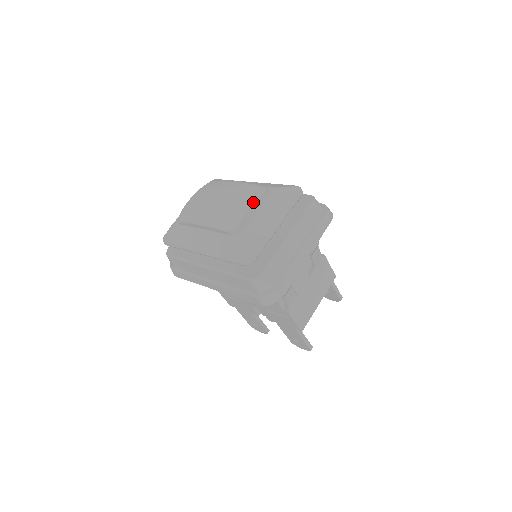
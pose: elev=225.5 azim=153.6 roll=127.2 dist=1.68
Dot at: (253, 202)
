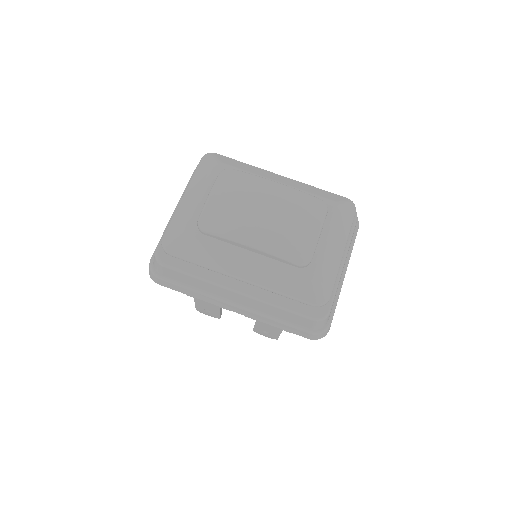
Dot at: (322, 226)
